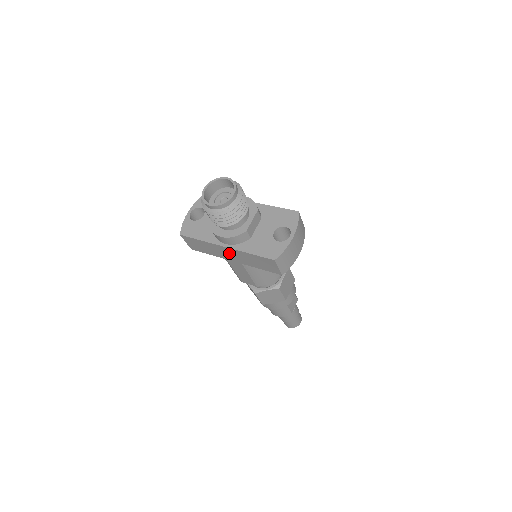
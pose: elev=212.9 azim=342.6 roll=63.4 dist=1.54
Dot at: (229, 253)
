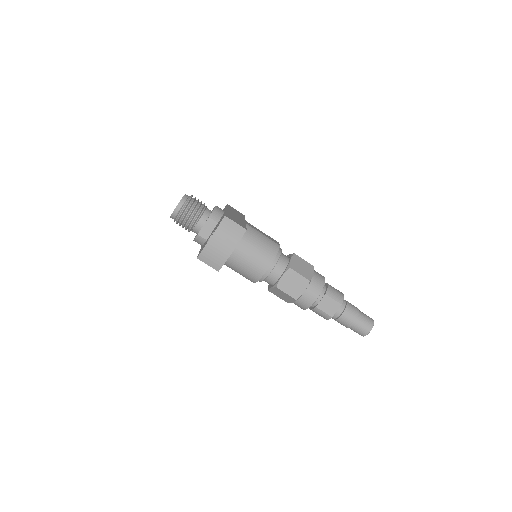
Dot at: occluded
